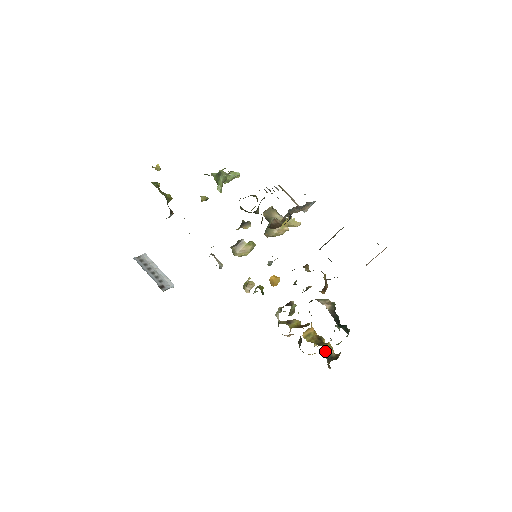
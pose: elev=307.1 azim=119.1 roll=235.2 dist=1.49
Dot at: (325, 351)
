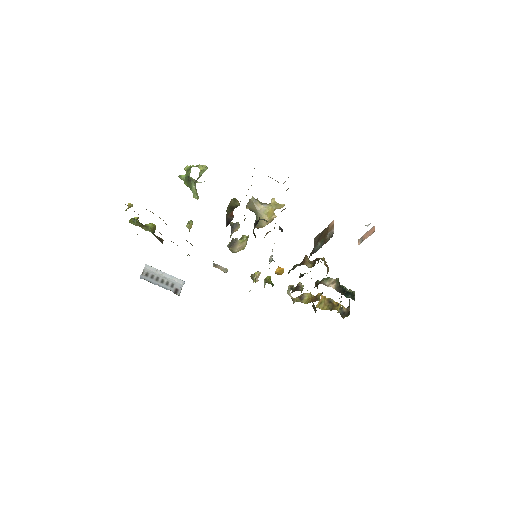
Dot at: occluded
